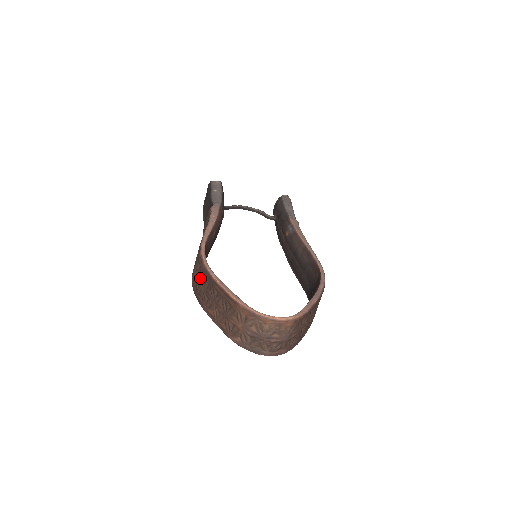
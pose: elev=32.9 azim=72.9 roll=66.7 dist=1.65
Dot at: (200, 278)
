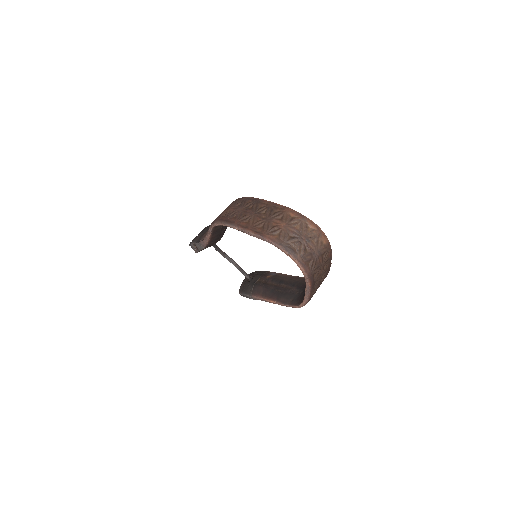
Dot at: (238, 205)
